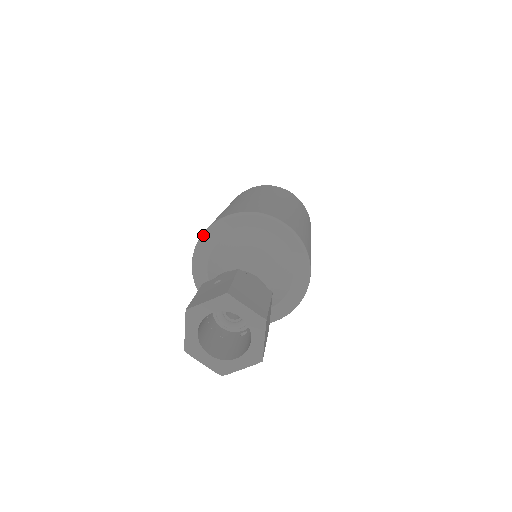
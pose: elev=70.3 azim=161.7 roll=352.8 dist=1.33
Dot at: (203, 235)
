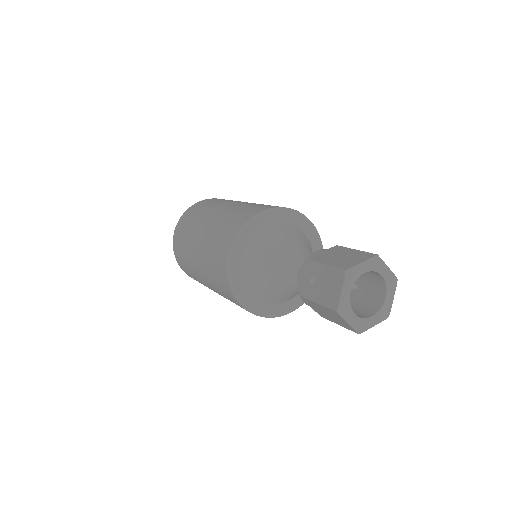
Dot at: (230, 282)
